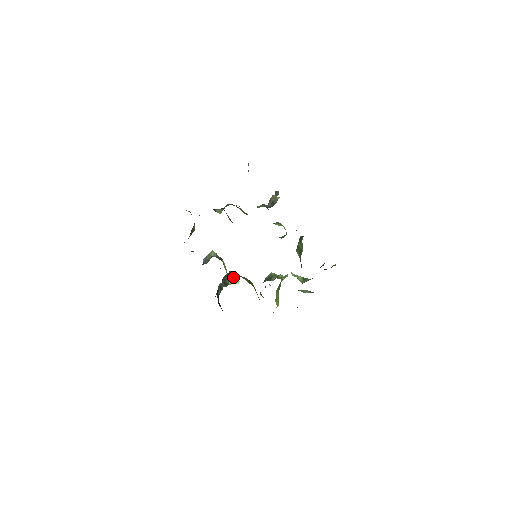
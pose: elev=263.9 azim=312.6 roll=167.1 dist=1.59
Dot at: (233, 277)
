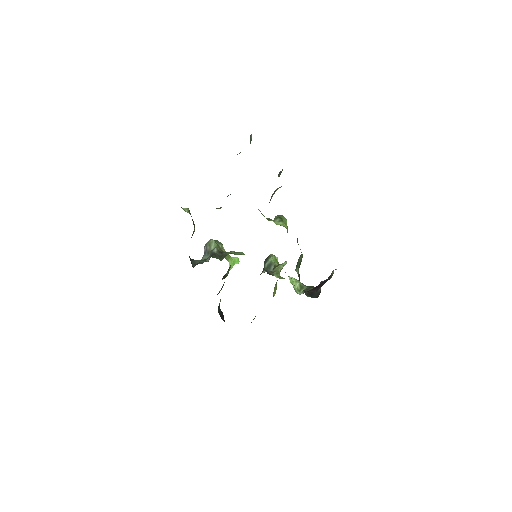
Dot at: (233, 260)
